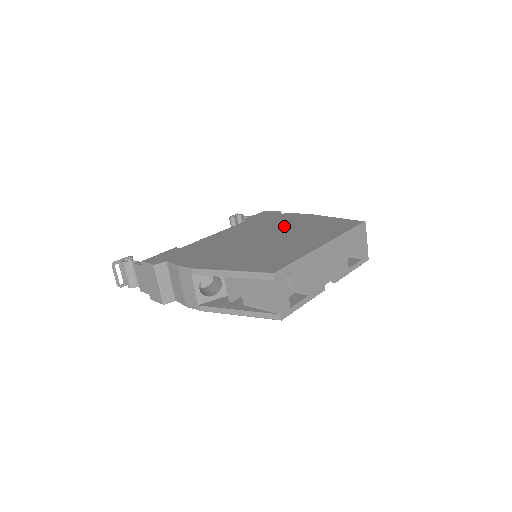
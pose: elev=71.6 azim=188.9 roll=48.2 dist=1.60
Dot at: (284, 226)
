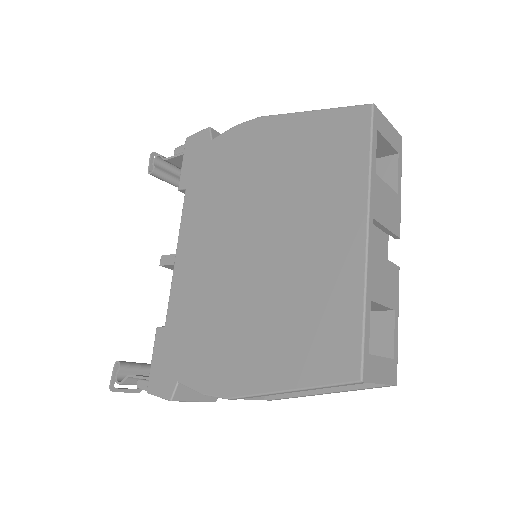
Dot at: (254, 186)
